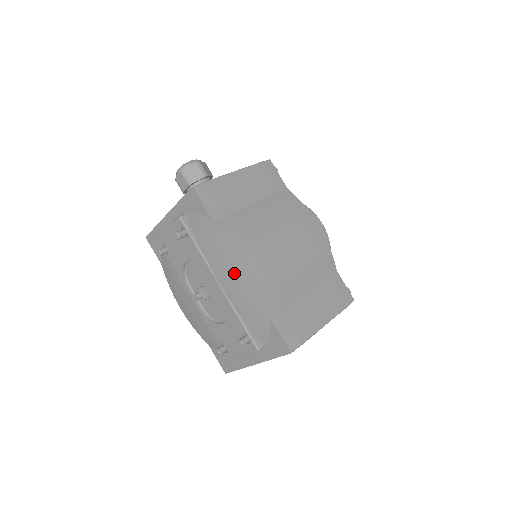
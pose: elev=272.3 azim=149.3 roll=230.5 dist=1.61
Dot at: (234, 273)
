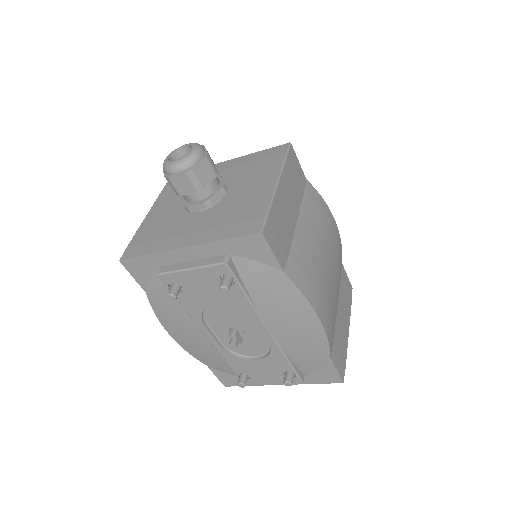
Dot at: (300, 325)
